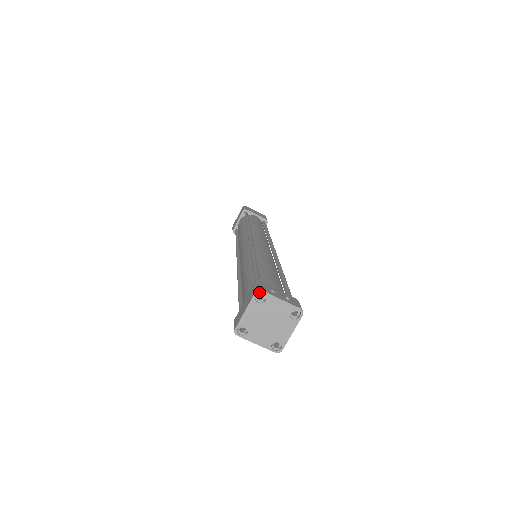
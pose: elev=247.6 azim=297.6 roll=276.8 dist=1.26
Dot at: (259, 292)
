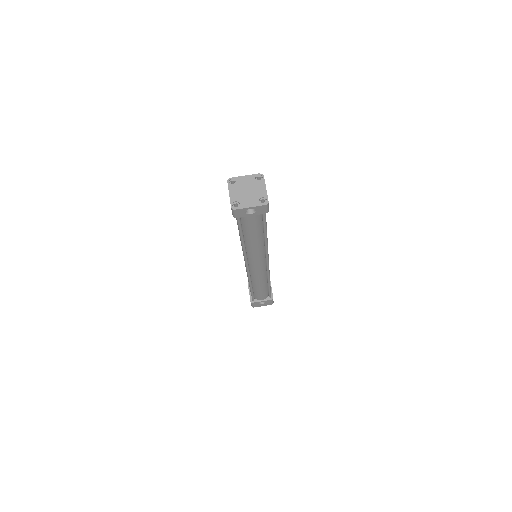
Dot at: (229, 180)
